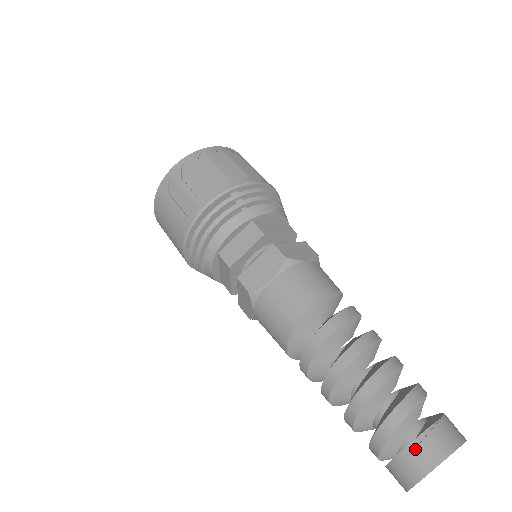
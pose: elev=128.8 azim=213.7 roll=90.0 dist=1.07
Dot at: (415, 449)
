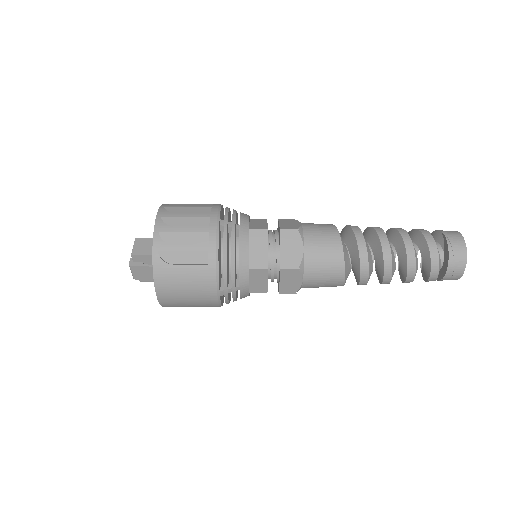
Dot at: (453, 251)
